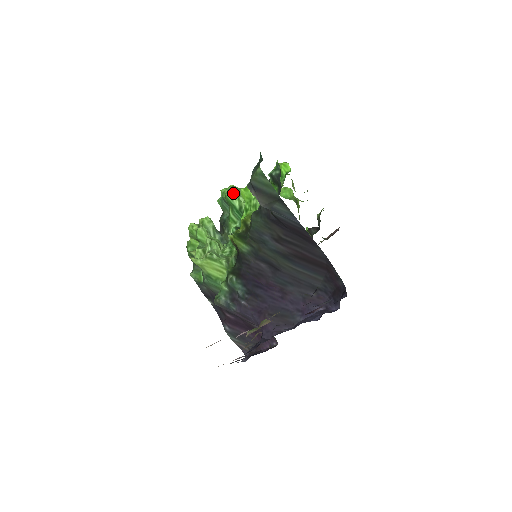
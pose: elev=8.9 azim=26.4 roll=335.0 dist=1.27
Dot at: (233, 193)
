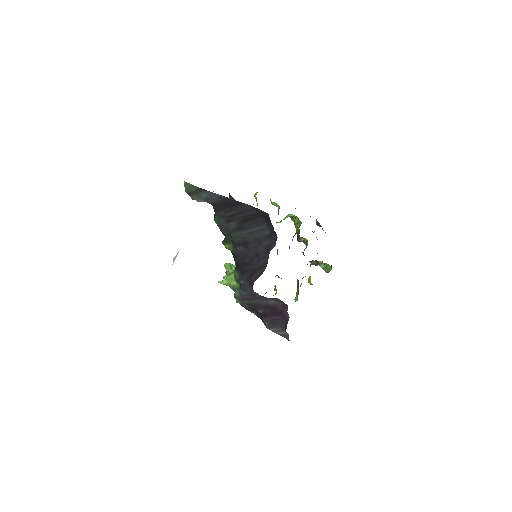
Dot at: occluded
